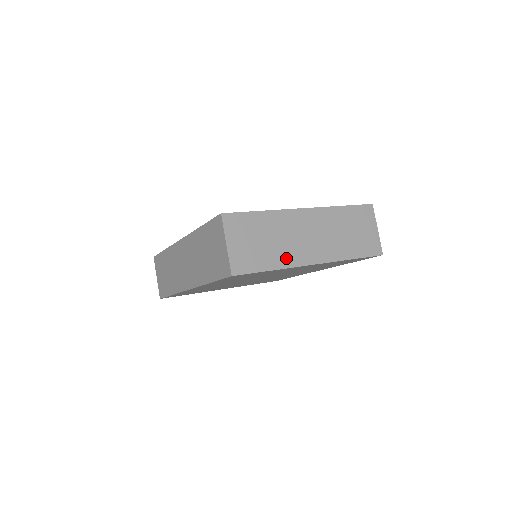
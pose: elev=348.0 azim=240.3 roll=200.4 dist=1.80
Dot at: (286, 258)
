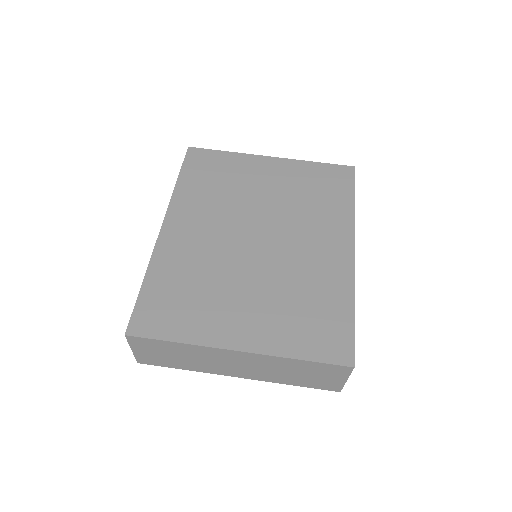
Dot at: (202, 368)
